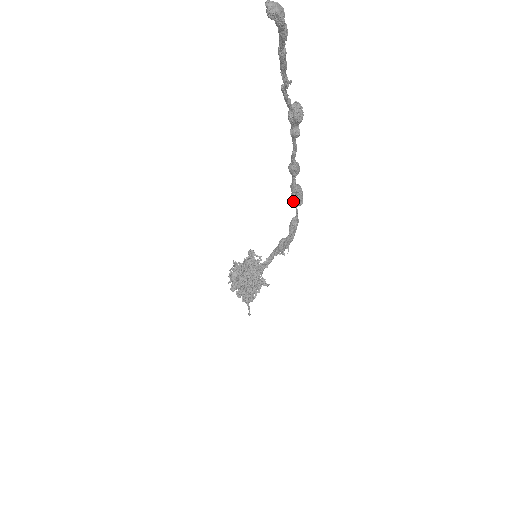
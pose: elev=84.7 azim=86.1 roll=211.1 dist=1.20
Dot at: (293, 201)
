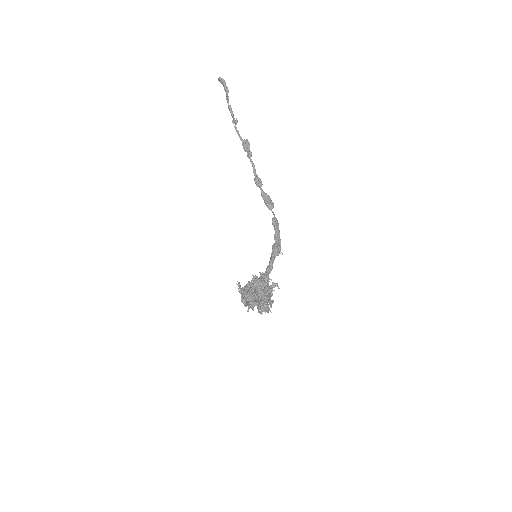
Dot at: (267, 203)
